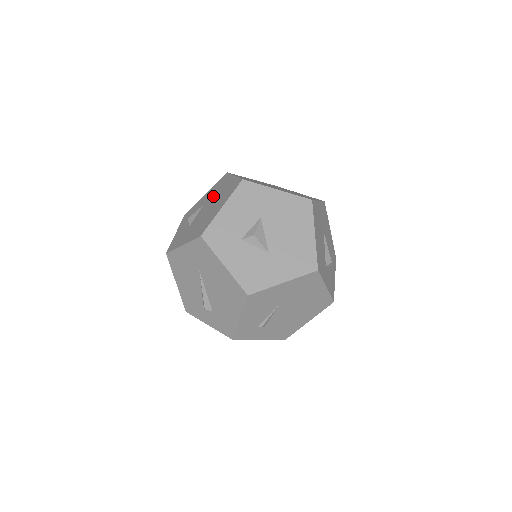
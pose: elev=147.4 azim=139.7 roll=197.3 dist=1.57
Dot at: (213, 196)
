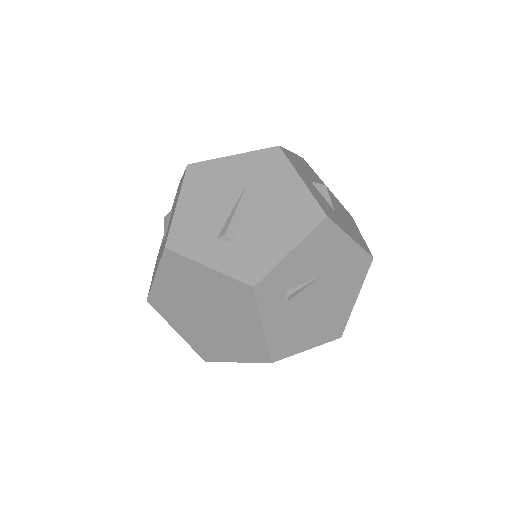
Dot at: occluded
